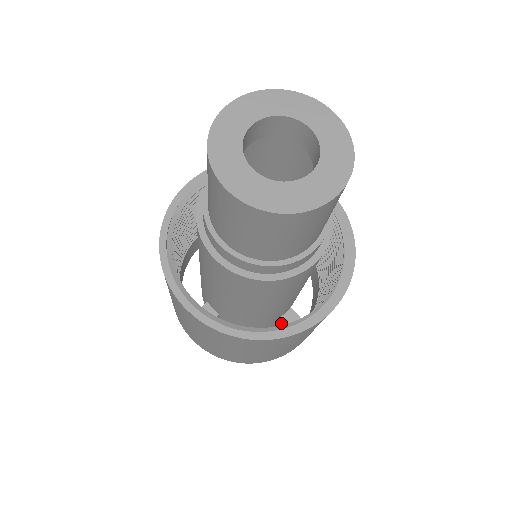
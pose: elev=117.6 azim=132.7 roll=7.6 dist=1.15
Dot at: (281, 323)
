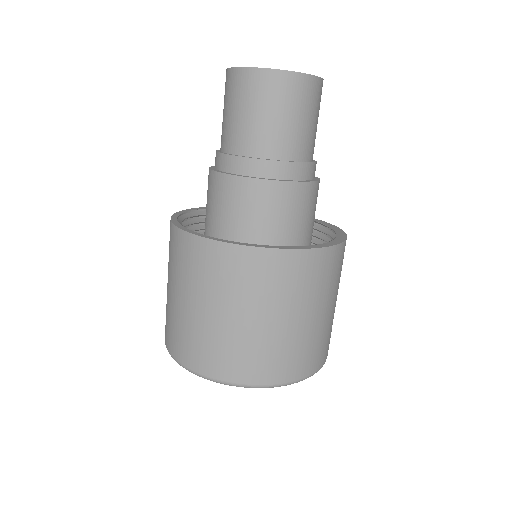
Dot at: occluded
